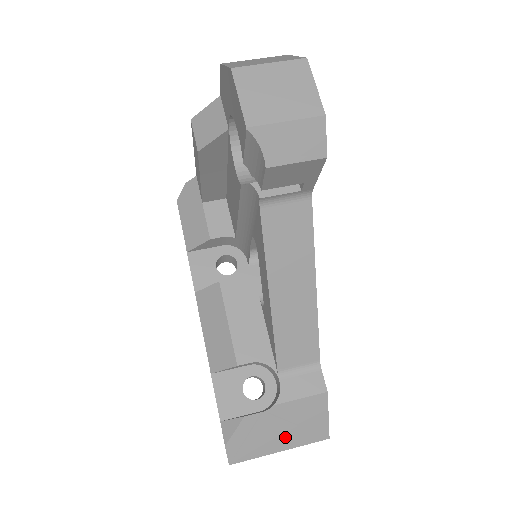
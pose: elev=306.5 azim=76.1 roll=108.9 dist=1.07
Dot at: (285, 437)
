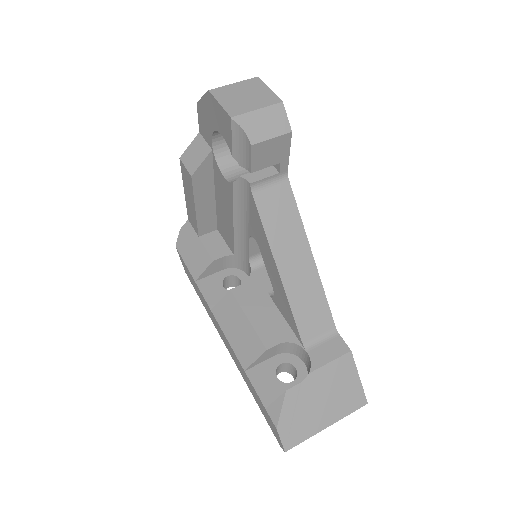
Dot at: (328, 409)
